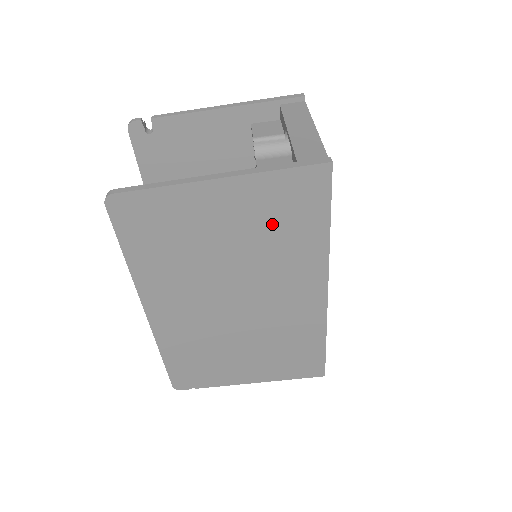
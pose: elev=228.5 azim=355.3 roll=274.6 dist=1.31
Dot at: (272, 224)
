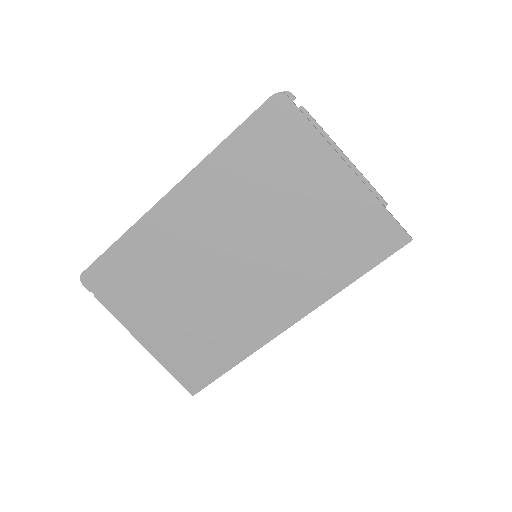
Dot at: (333, 235)
